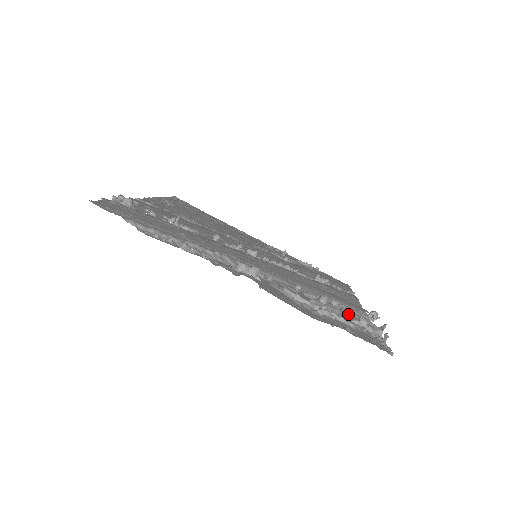
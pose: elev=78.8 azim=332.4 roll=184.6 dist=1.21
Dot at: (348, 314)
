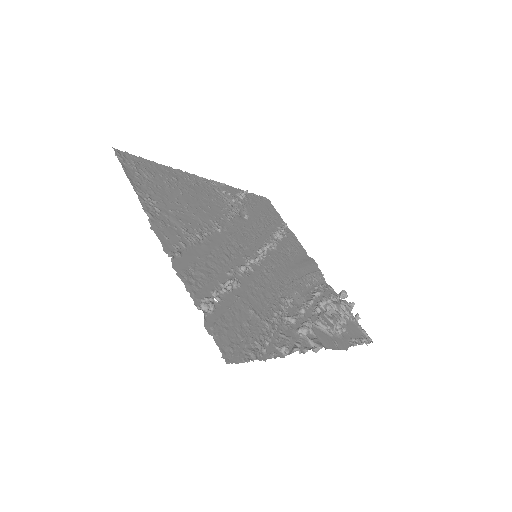
Dot at: (338, 308)
